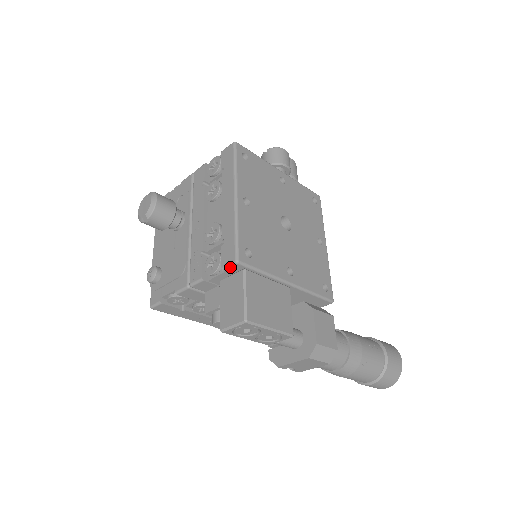
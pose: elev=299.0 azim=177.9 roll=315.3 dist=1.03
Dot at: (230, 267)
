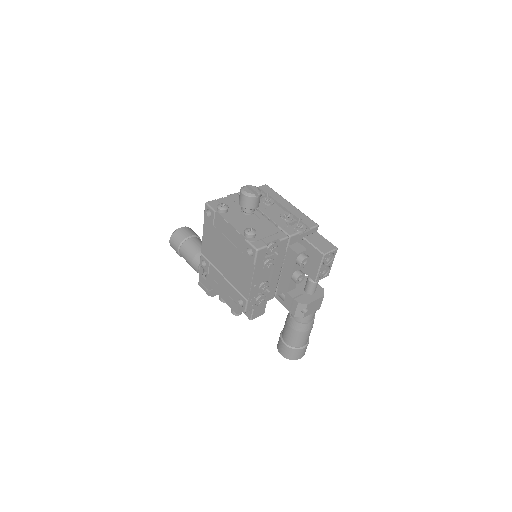
Dot at: (314, 228)
